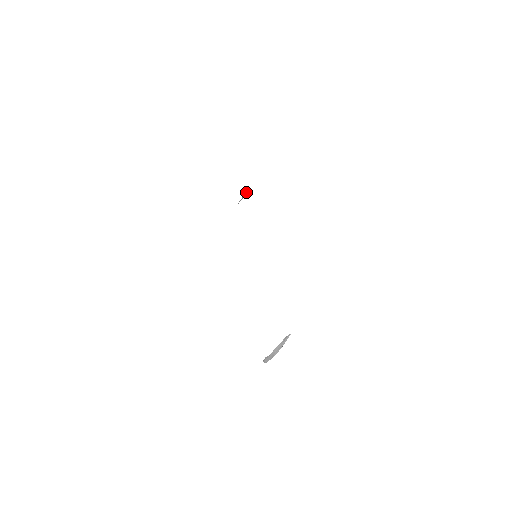
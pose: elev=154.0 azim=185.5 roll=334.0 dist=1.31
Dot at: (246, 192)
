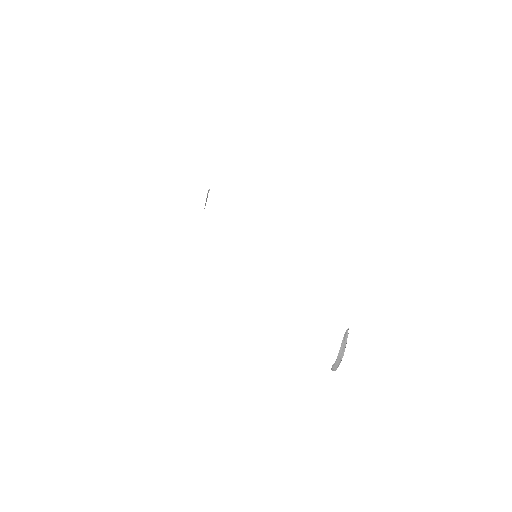
Dot at: (207, 193)
